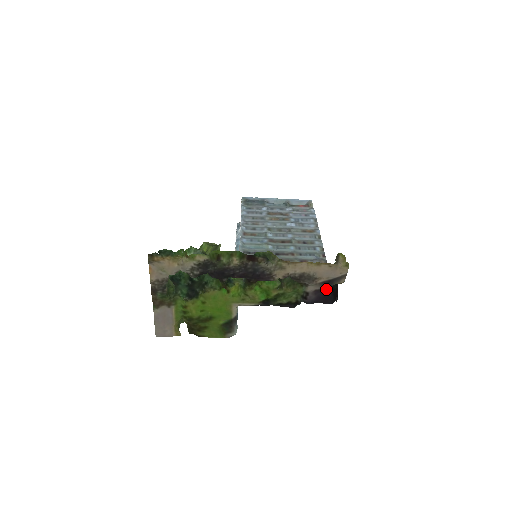
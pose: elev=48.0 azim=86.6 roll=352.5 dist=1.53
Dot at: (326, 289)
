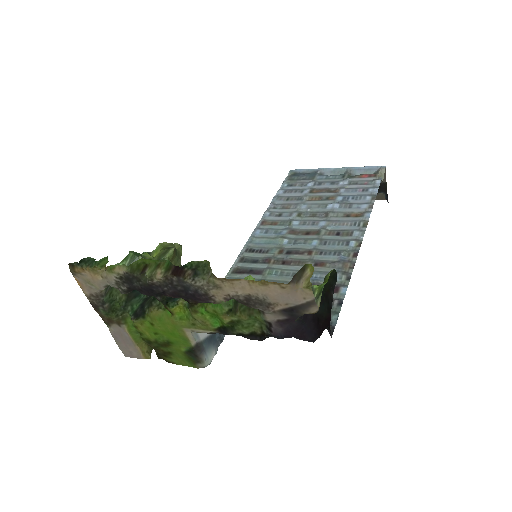
Dot at: (294, 320)
